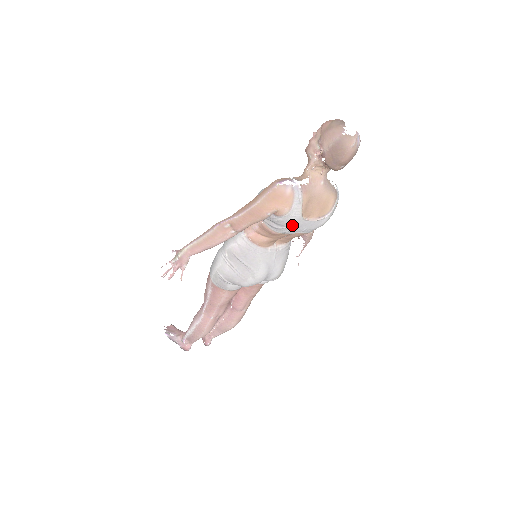
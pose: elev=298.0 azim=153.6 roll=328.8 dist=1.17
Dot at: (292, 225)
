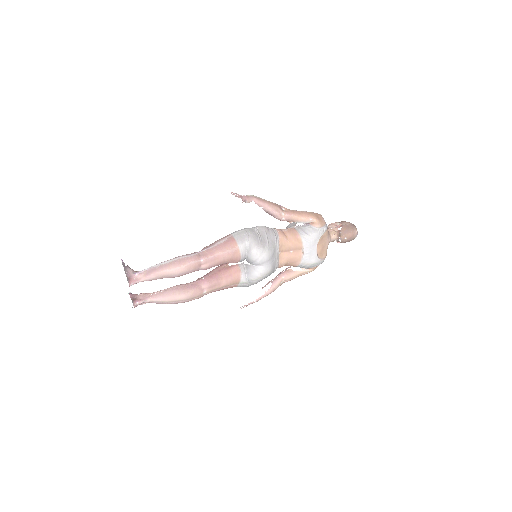
Dot at: (313, 238)
